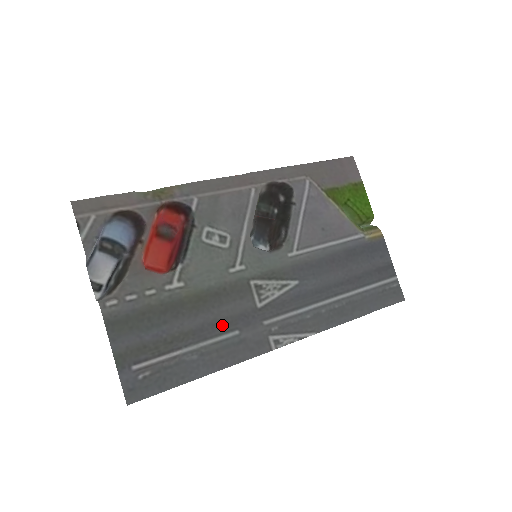
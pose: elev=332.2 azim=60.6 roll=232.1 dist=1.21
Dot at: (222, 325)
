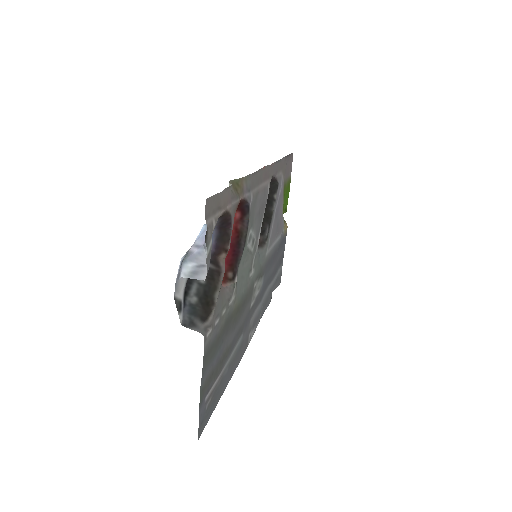
Dot at: (240, 332)
